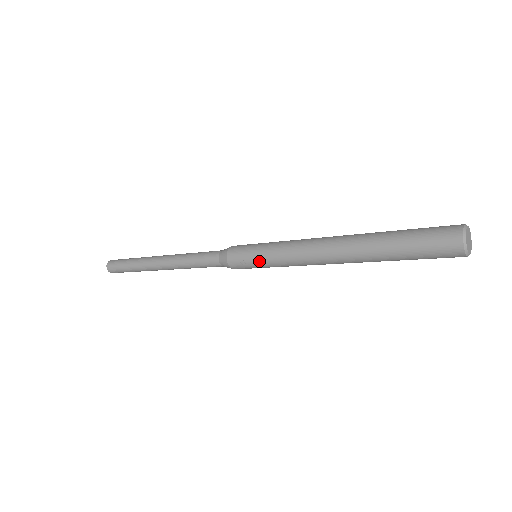
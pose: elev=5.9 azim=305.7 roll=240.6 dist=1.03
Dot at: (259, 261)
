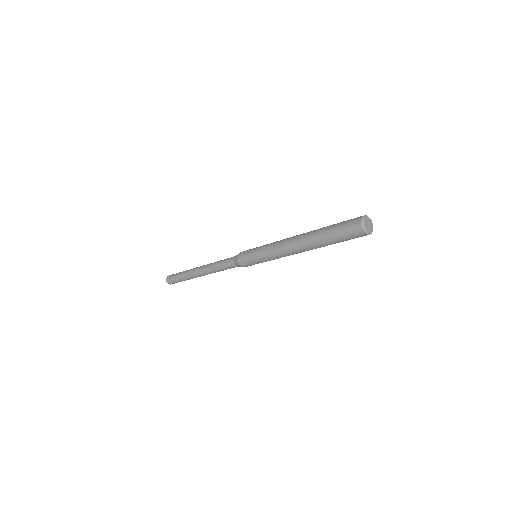
Dot at: (256, 250)
